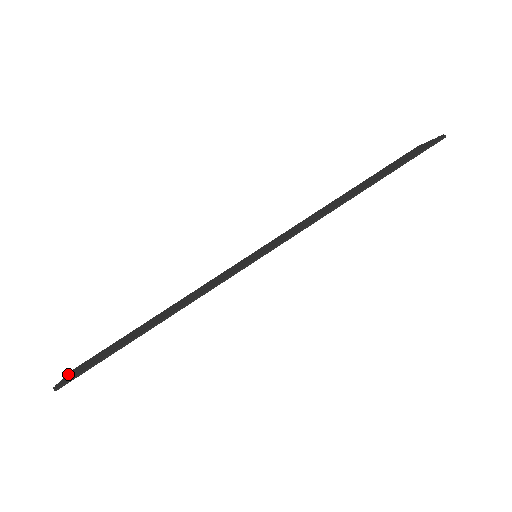
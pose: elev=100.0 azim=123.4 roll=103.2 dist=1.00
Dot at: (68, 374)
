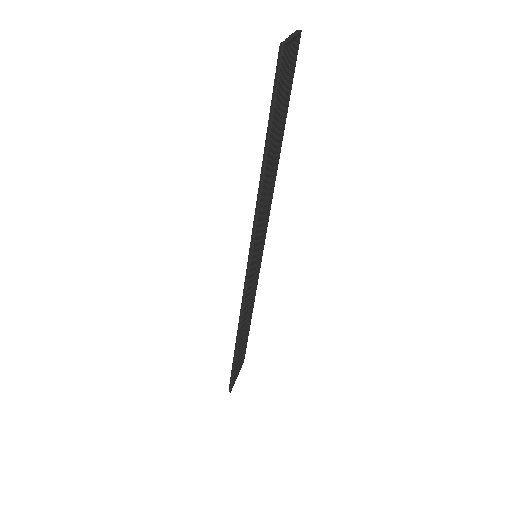
Dot at: occluded
